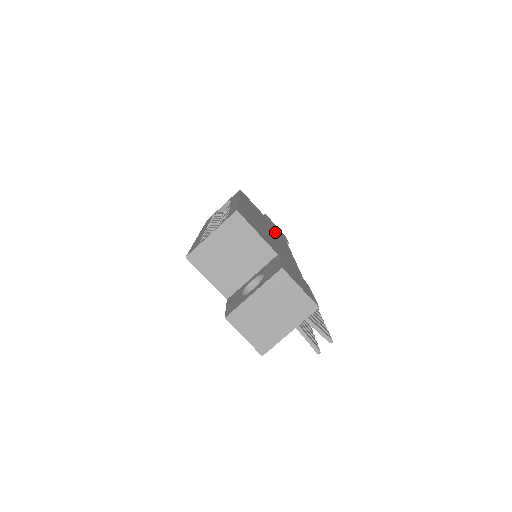
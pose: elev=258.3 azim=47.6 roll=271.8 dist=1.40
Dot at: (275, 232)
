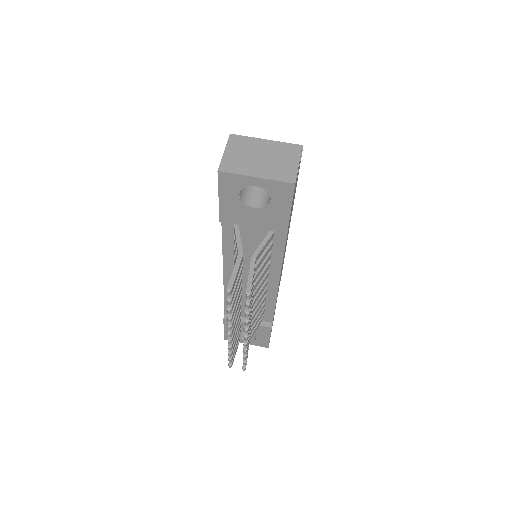
Dot at: occluded
